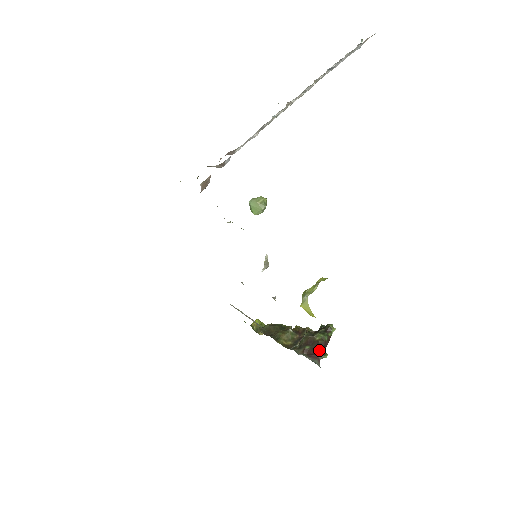
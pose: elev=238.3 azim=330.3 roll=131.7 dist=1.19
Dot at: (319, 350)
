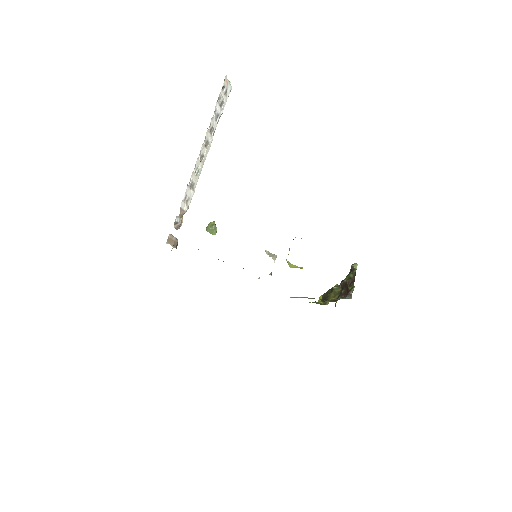
Dot at: (348, 288)
